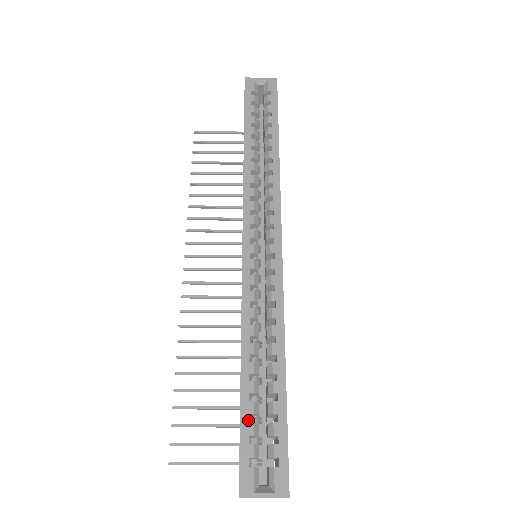
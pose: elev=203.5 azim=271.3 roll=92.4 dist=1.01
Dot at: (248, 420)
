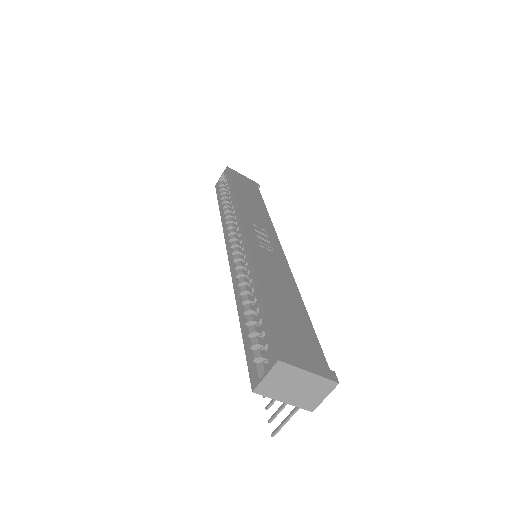
Dot at: (247, 340)
